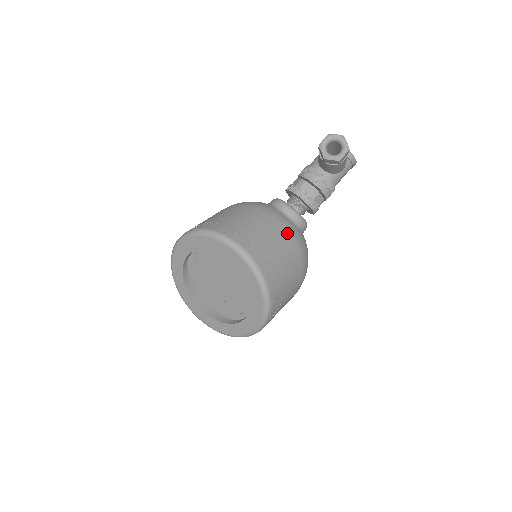
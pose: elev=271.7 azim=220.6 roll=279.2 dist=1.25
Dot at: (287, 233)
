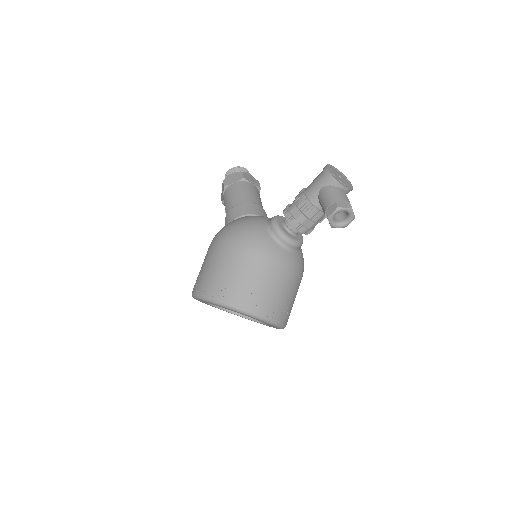
Dot at: (293, 273)
